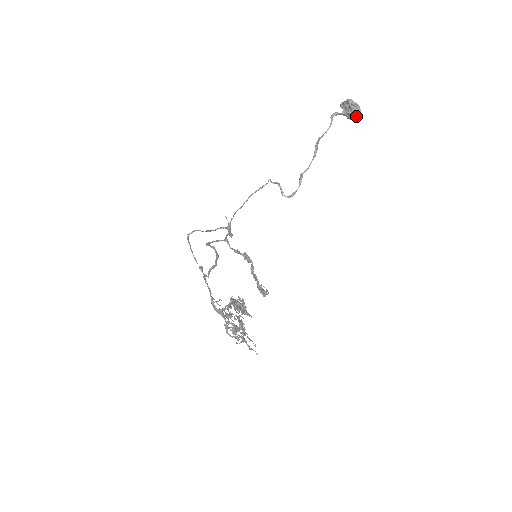
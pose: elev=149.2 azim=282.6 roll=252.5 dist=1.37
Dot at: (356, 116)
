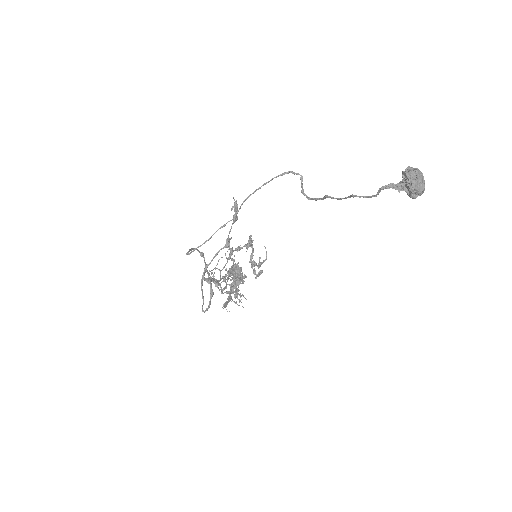
Dot at: (413, 198)
